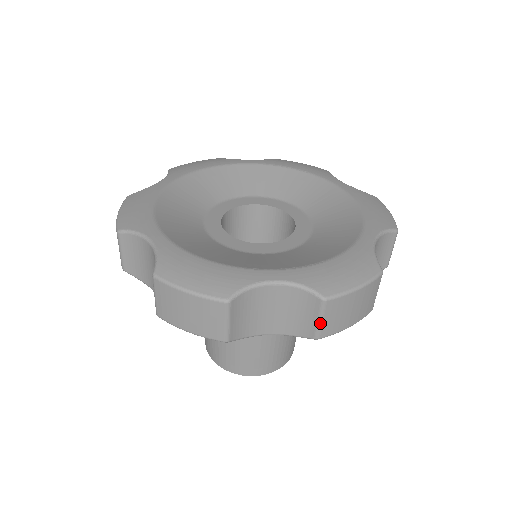
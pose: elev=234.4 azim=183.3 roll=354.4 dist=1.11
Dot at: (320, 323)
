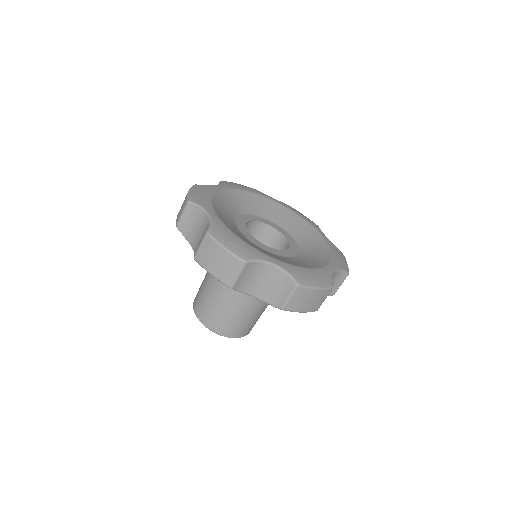
Dot at: occluded
